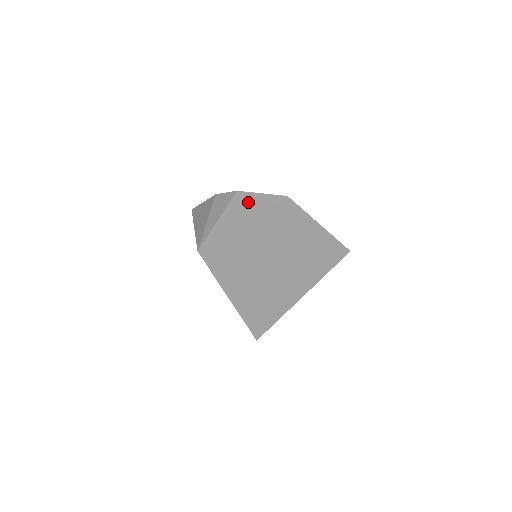
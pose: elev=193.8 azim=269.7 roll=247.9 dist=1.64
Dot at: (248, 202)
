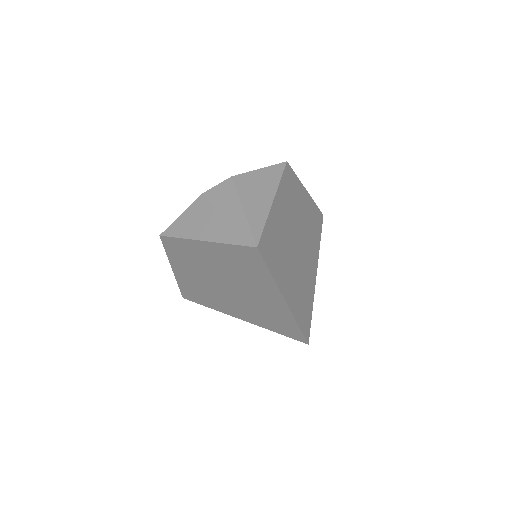
Dot at: (255, 181)
